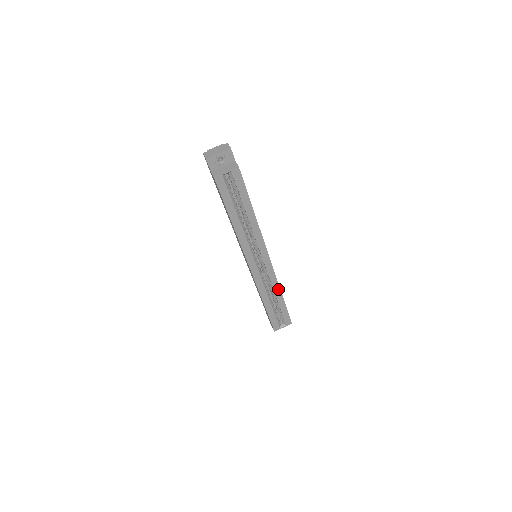
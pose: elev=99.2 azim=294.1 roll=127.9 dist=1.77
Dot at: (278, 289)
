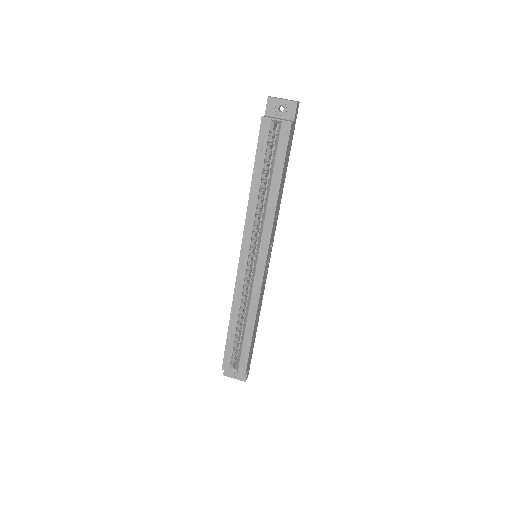
Dot at: (254, 313)
